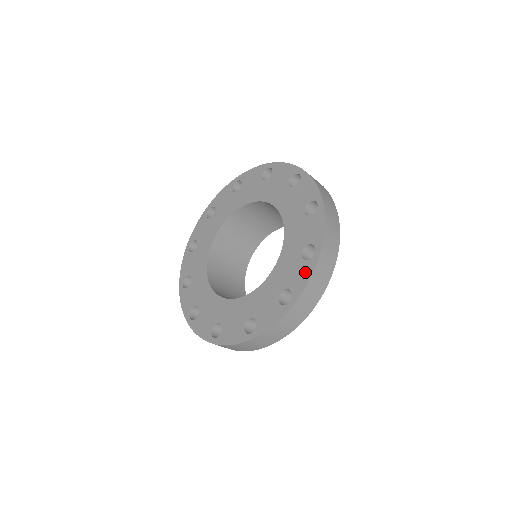
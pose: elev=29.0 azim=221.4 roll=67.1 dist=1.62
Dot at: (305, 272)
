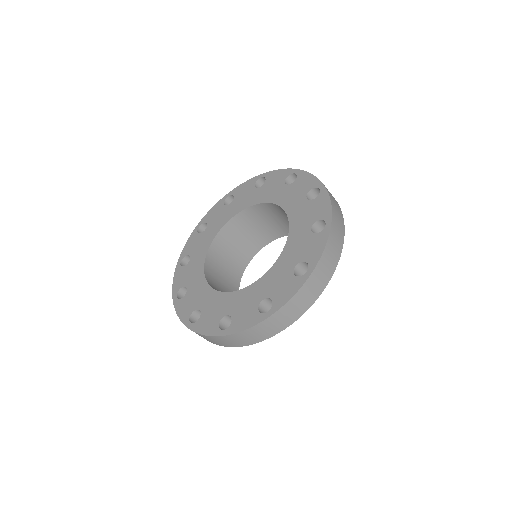
Dot at: (291, 288)
